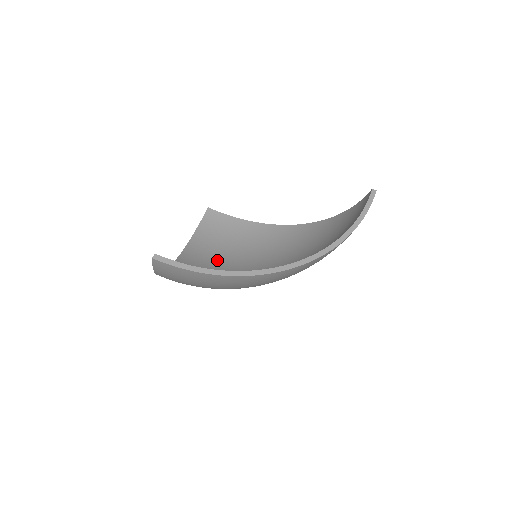
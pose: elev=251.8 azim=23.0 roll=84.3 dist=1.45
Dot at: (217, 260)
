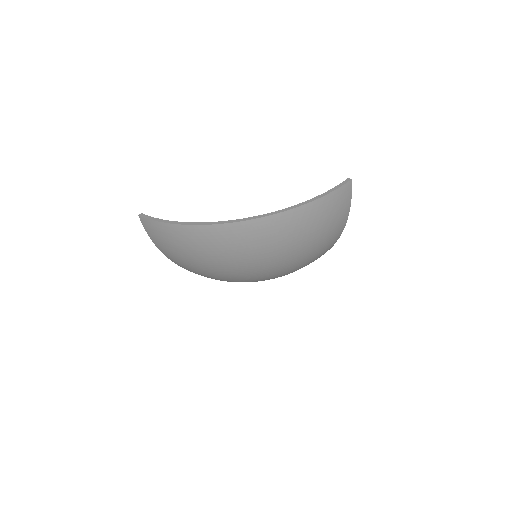
Dot at: occluded
